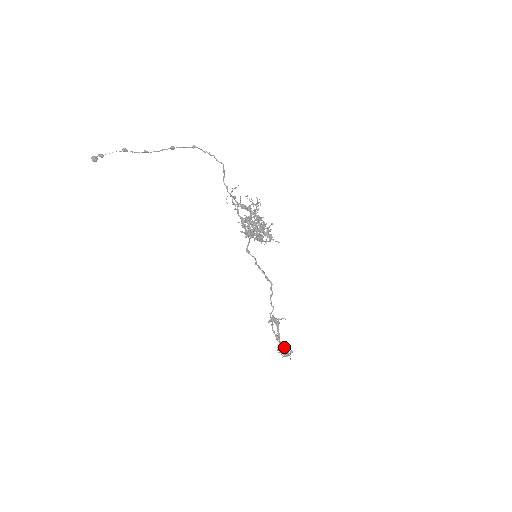
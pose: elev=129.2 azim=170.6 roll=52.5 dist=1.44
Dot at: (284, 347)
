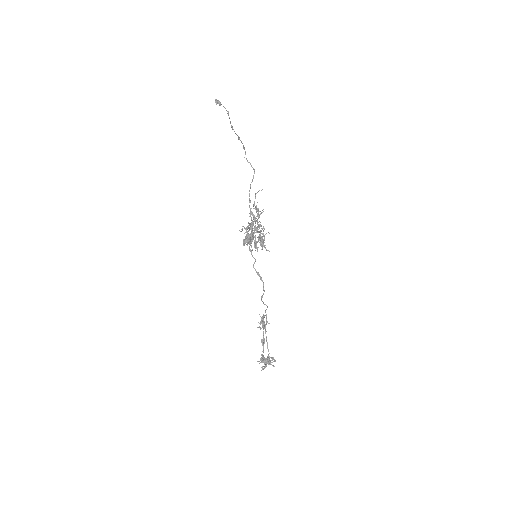
Dot at: (264, 357)
